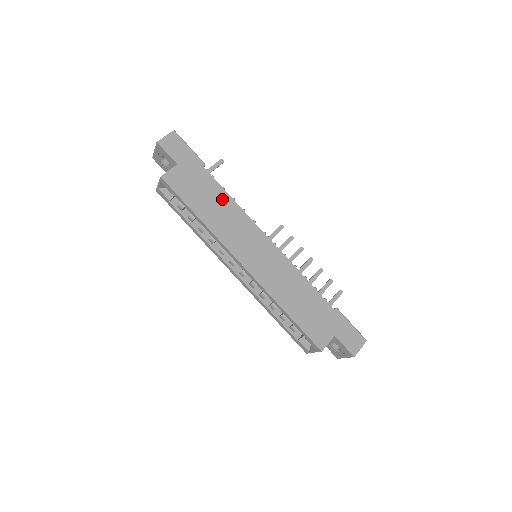
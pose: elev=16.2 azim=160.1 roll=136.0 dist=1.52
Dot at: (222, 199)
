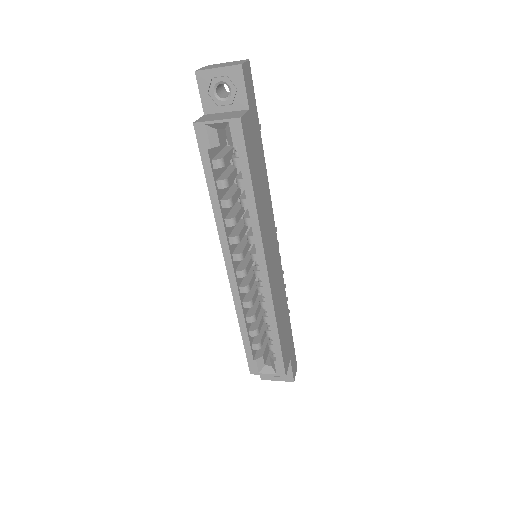
Dot at: (264, 178)
